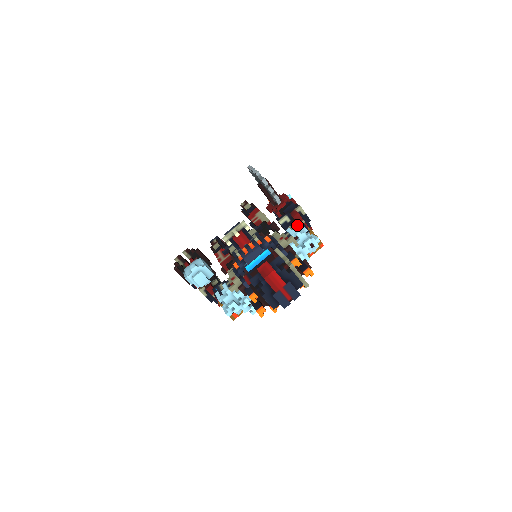
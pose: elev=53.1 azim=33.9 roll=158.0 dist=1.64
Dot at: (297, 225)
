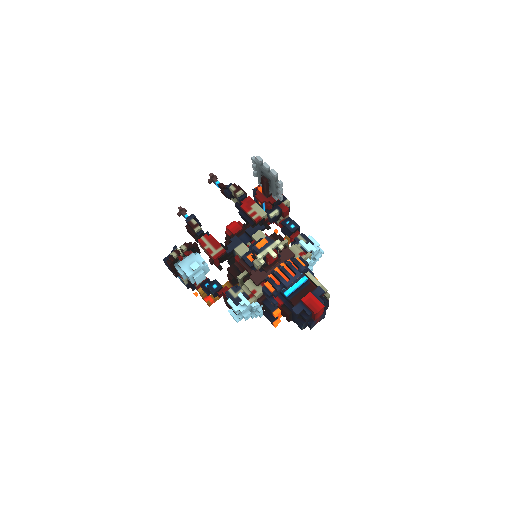
Dot at: (308, 237)
